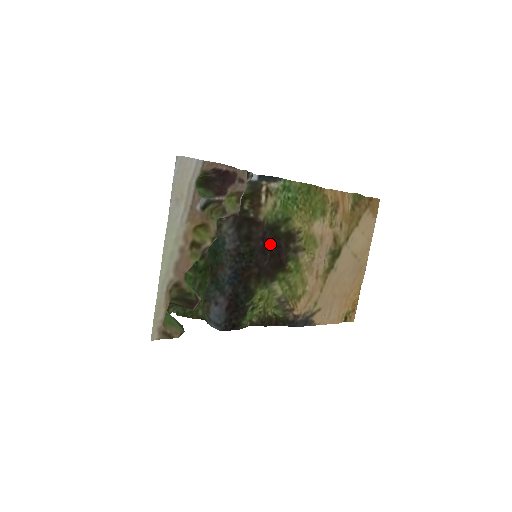
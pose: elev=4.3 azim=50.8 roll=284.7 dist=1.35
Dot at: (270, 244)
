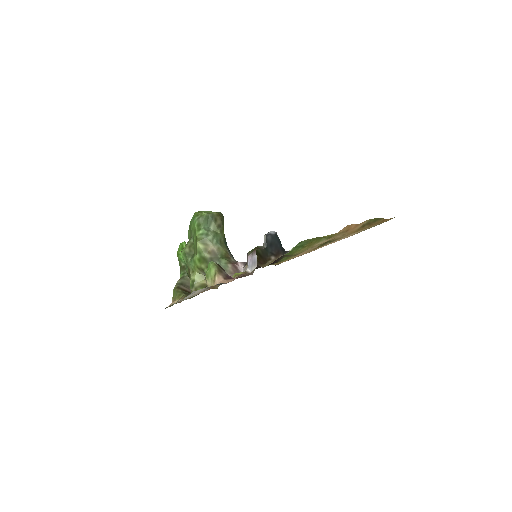
Dot at: occluded
